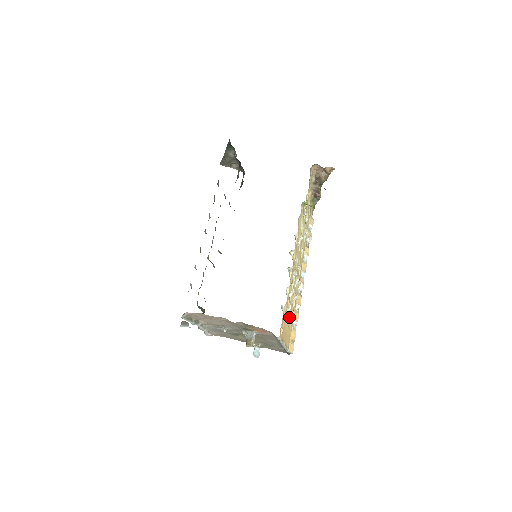
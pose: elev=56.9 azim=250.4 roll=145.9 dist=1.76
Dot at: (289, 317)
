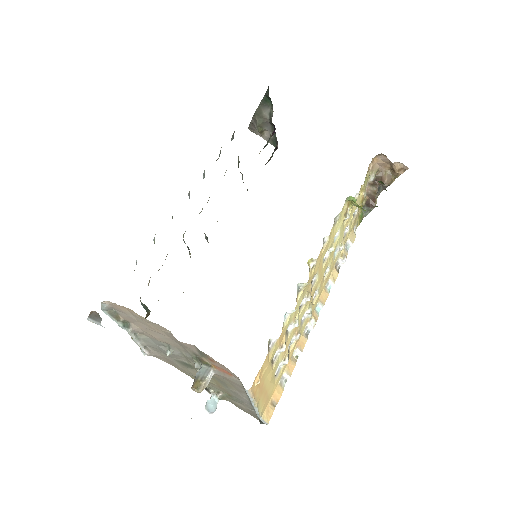
Dot at: (278, 363)
